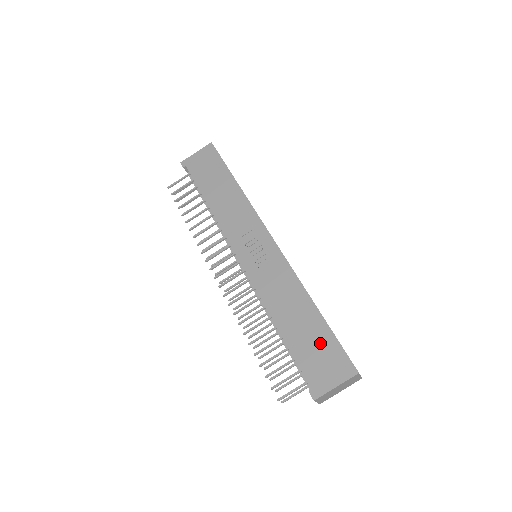
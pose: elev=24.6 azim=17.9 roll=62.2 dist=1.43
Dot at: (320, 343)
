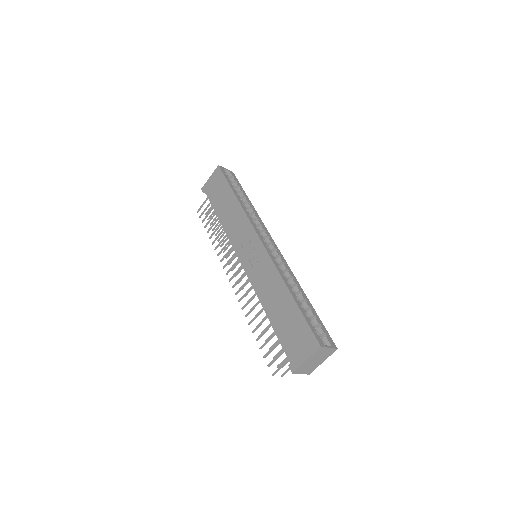
Dot at: (294, 325)
